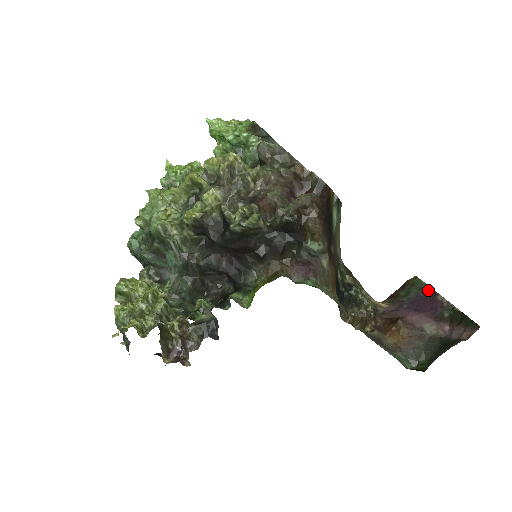
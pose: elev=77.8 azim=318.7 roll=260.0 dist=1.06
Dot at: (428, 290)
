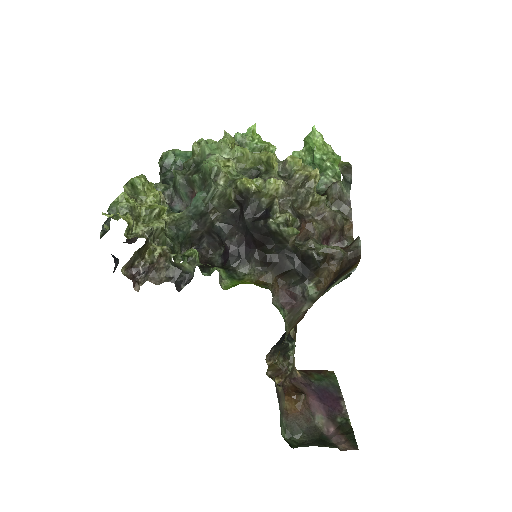
Dot at: (338, 390)
